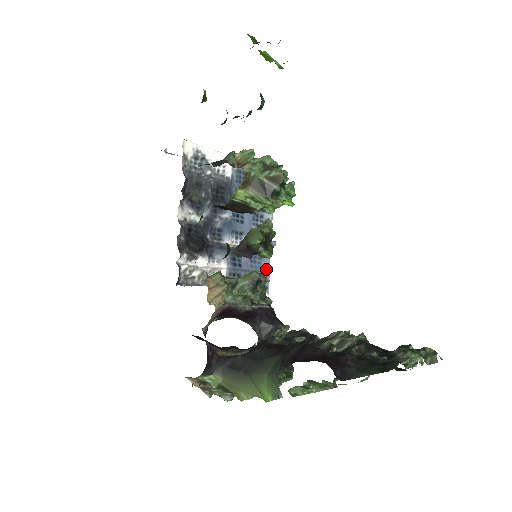
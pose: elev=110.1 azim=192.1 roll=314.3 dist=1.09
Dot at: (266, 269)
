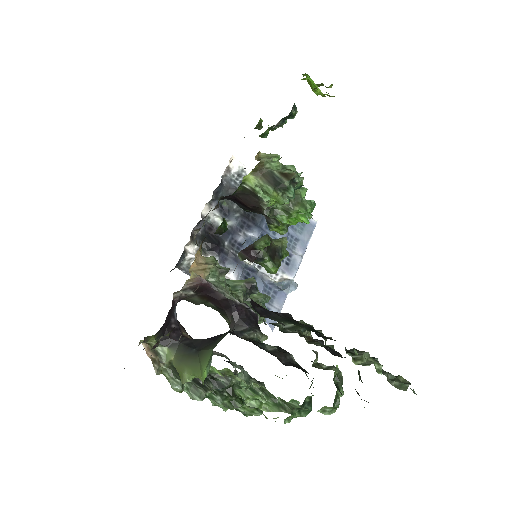
Dot at: (278, 305)
